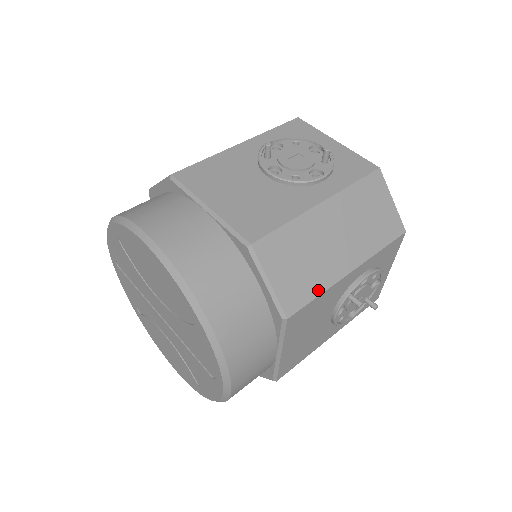
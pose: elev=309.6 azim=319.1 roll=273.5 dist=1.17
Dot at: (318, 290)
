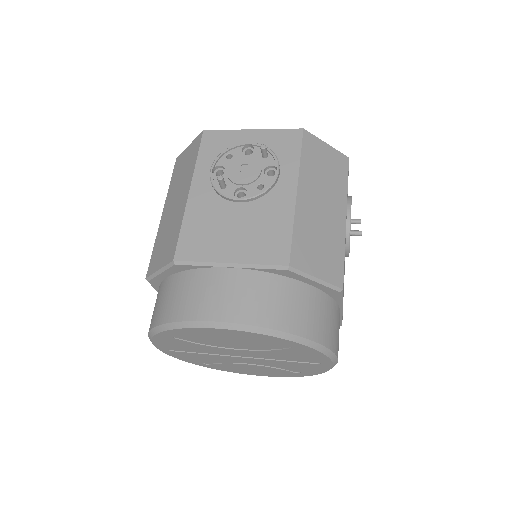
Dot at: (341, 252)
